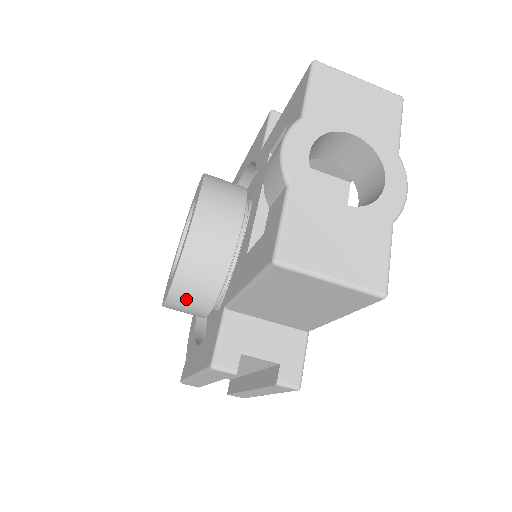
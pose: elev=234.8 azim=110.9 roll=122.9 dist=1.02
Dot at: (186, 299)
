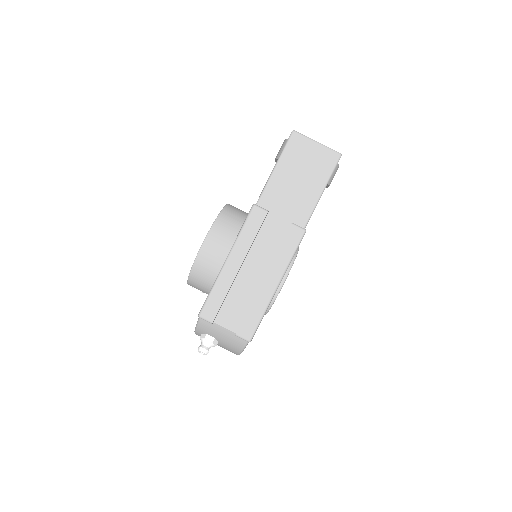
Dot at: (220, 235)
